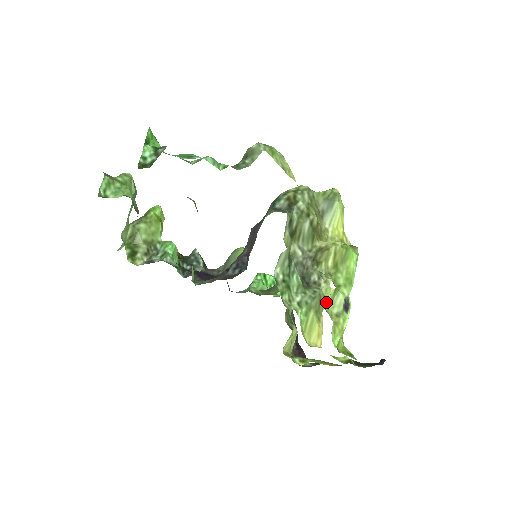
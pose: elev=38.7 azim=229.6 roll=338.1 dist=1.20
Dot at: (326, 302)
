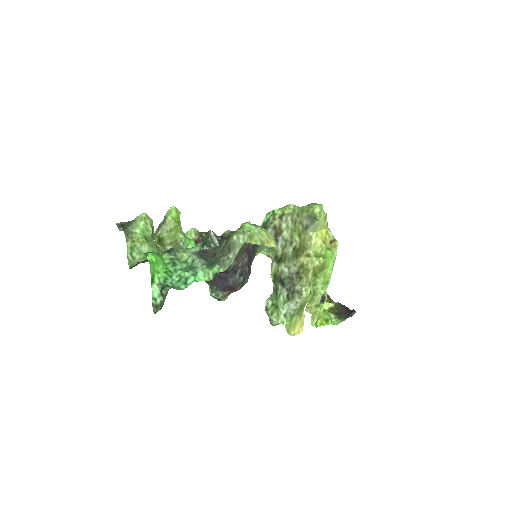
Dot at: occluded
